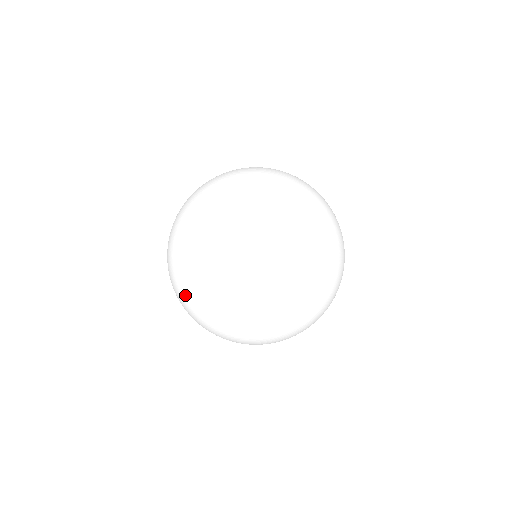
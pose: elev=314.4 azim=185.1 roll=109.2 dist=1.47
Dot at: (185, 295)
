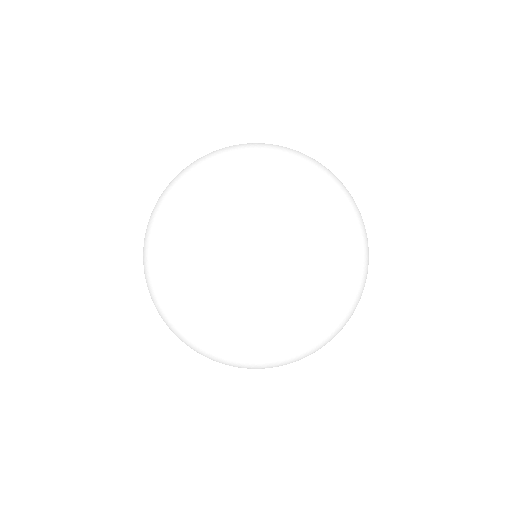
Dot at: occluded
